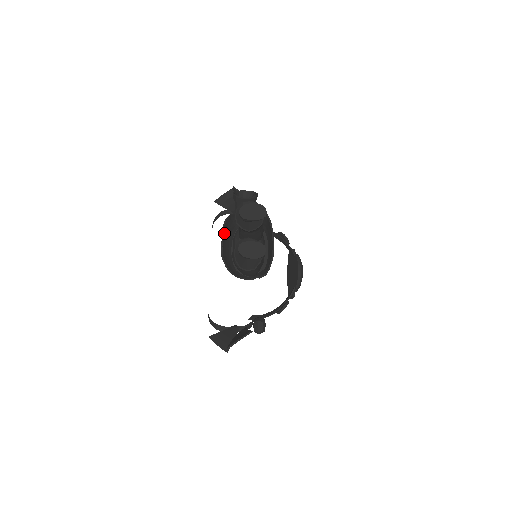
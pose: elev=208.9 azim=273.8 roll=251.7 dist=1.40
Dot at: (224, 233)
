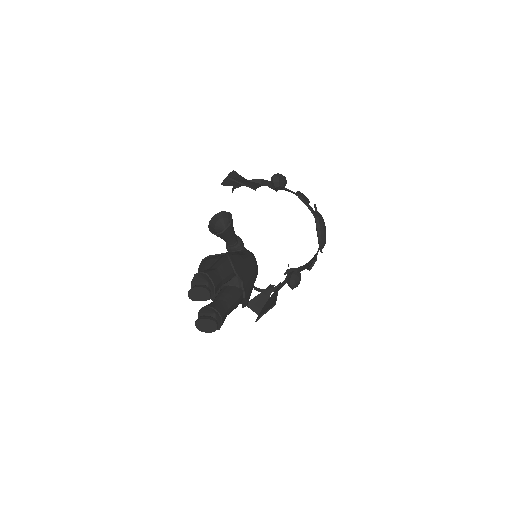
Dot at: occluded
